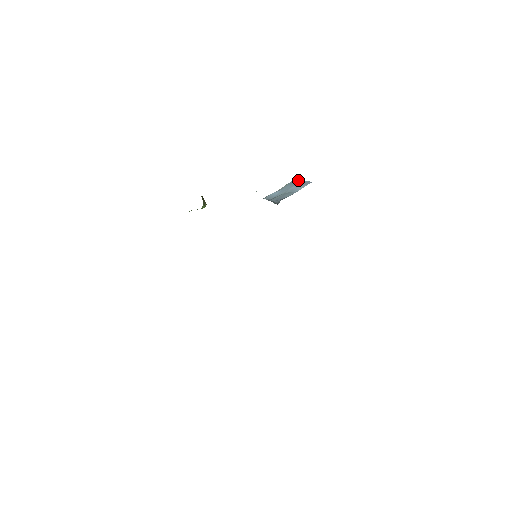
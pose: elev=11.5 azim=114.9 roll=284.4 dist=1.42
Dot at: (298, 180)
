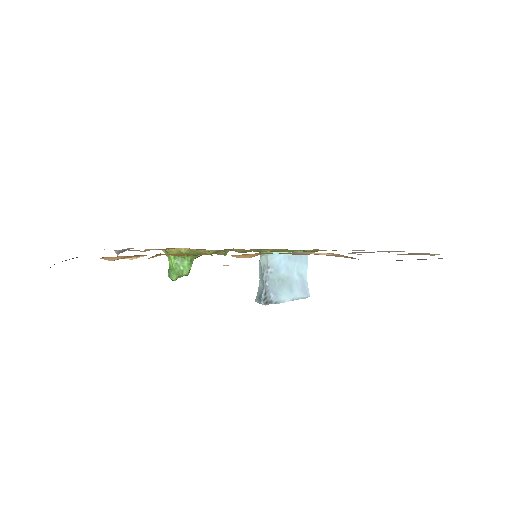
Dot at: (305, 263)
